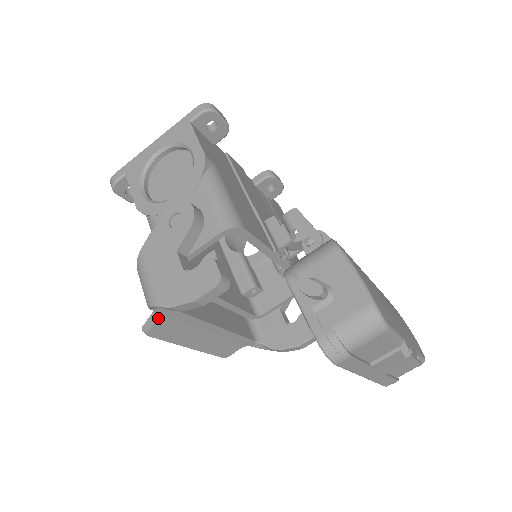
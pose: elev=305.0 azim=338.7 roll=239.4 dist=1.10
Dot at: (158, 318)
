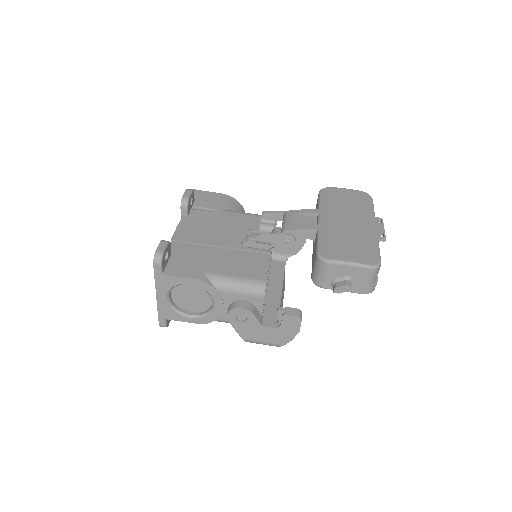
Dot at: occluded
